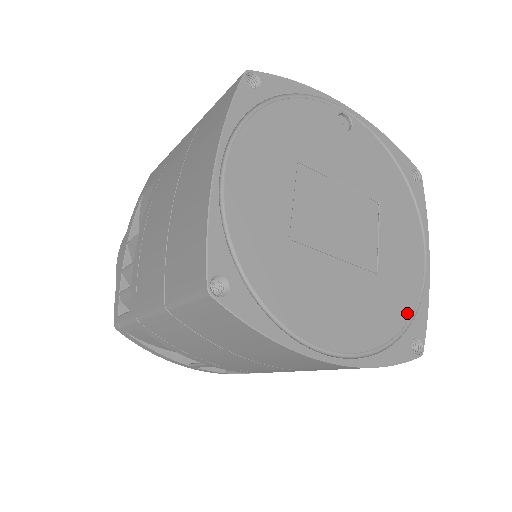
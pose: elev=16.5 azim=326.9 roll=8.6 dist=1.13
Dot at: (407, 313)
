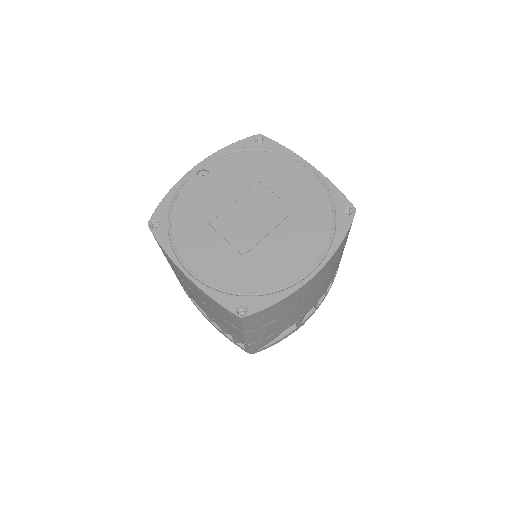
Dot at: (327, 204)
